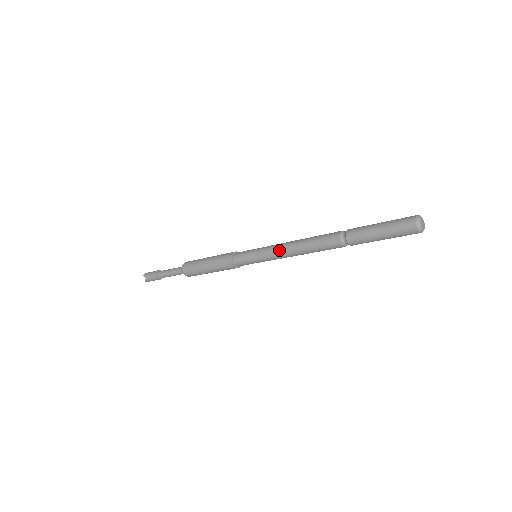
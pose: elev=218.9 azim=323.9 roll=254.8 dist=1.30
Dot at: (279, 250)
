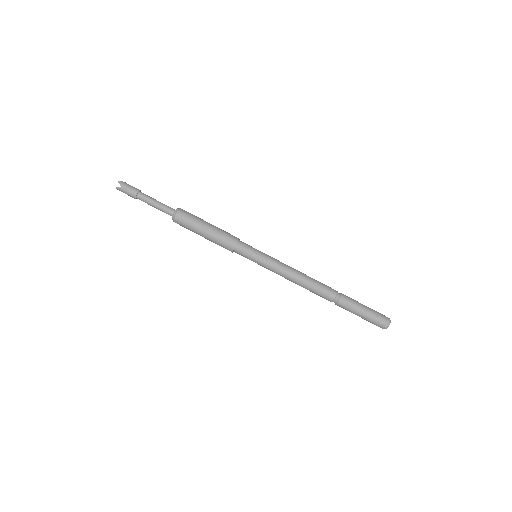
Dot at: (283, 269)
